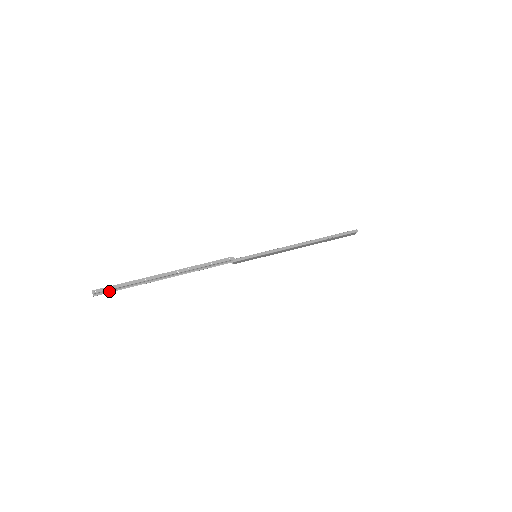
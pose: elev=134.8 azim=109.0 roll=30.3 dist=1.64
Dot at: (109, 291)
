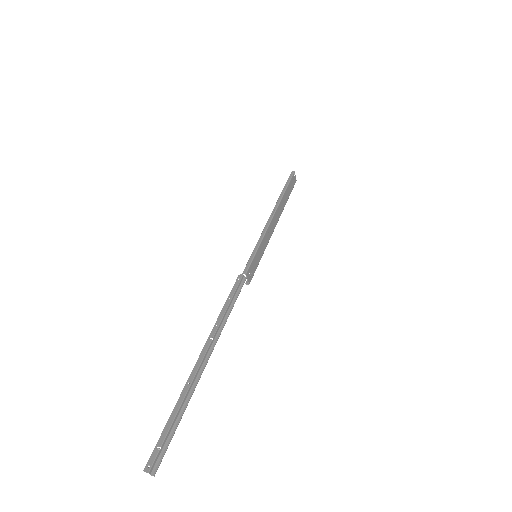
Dot at: (165, 446)
